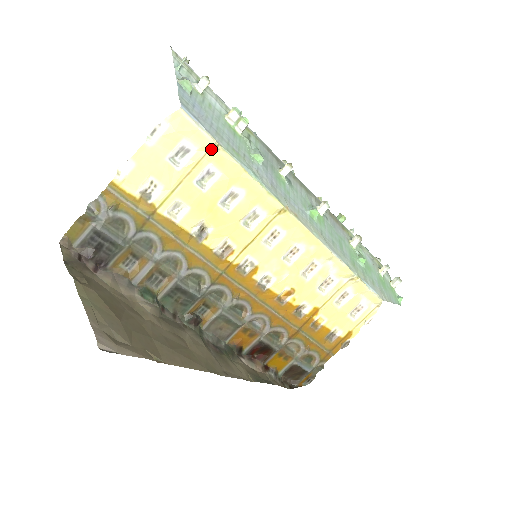
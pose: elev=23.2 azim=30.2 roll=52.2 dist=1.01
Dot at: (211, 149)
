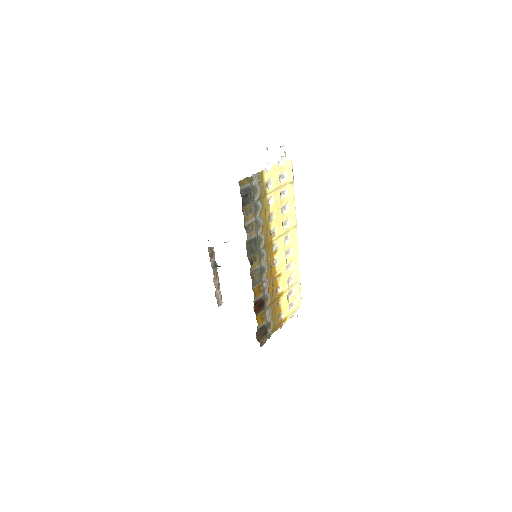
Dot at: (290, 182)
